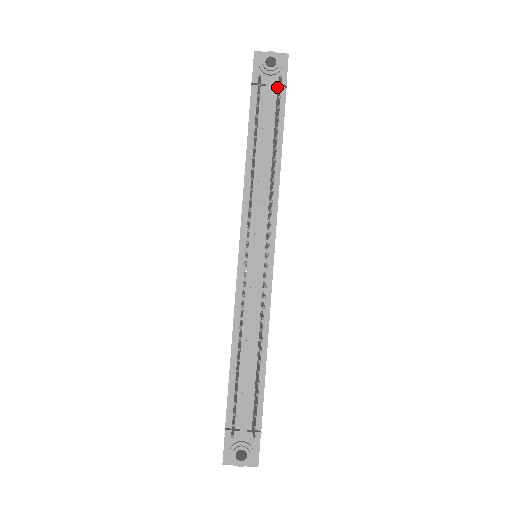
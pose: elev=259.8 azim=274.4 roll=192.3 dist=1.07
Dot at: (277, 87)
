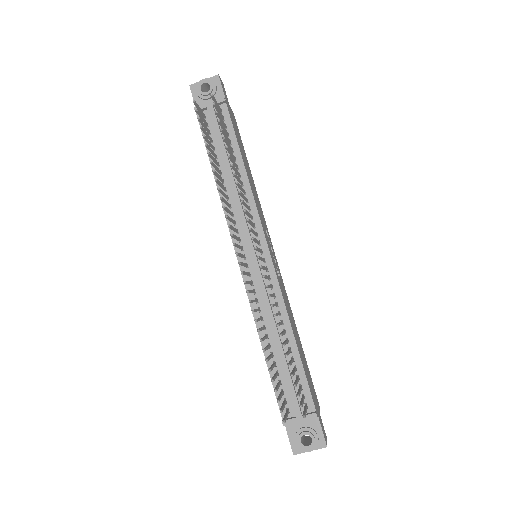
Dot at: occluded
